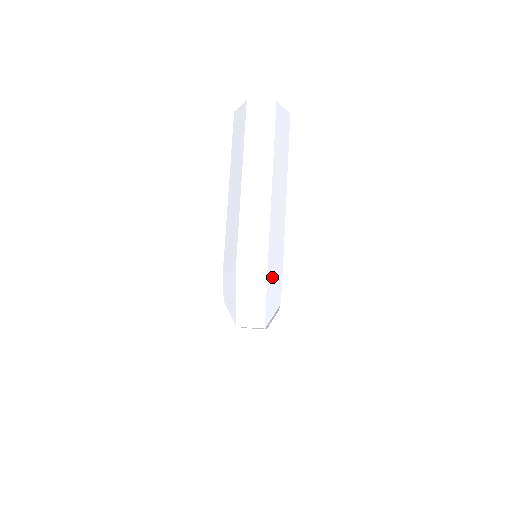
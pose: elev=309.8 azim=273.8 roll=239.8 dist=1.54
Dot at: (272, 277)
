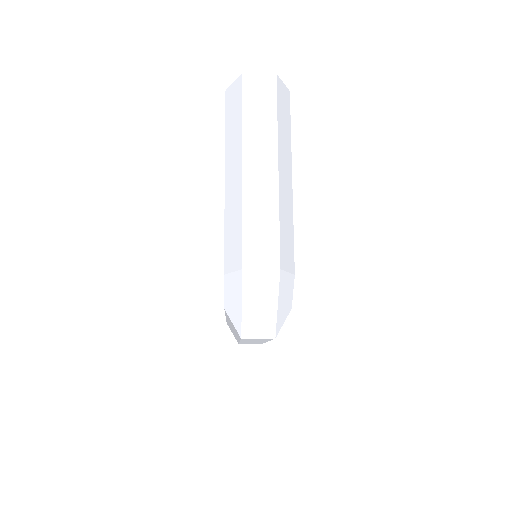
Dot at: (285, 275)
